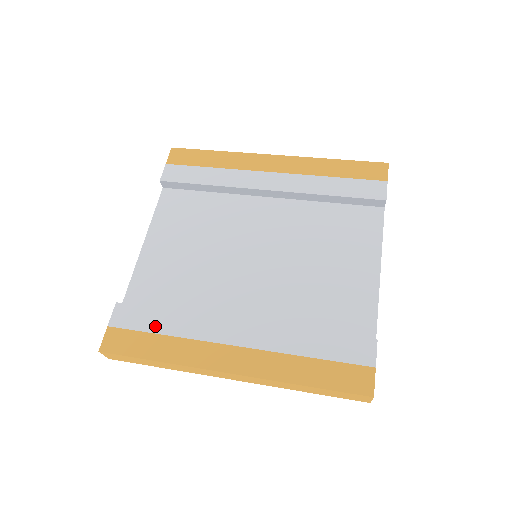
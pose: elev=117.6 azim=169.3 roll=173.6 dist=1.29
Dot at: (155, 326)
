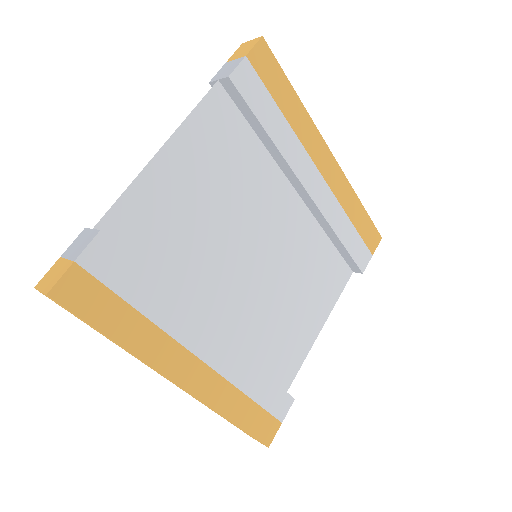
Dot at: (135, 295)
